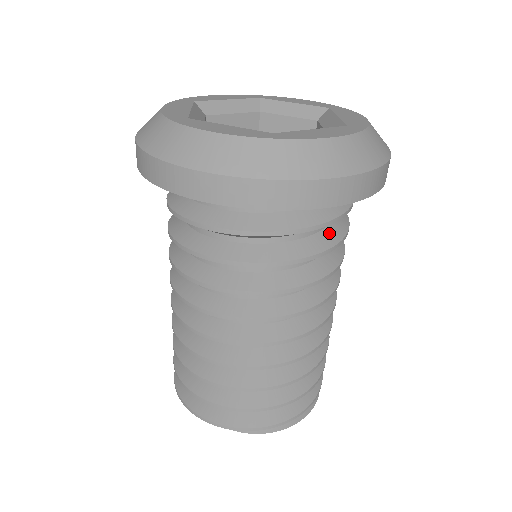
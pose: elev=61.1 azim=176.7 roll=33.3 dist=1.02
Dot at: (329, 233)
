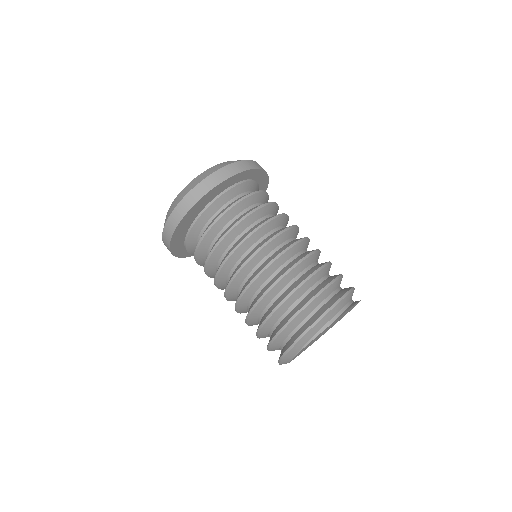
Dot at: occluded
